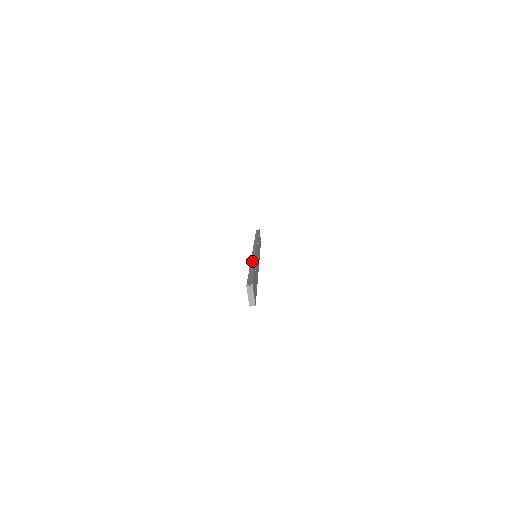
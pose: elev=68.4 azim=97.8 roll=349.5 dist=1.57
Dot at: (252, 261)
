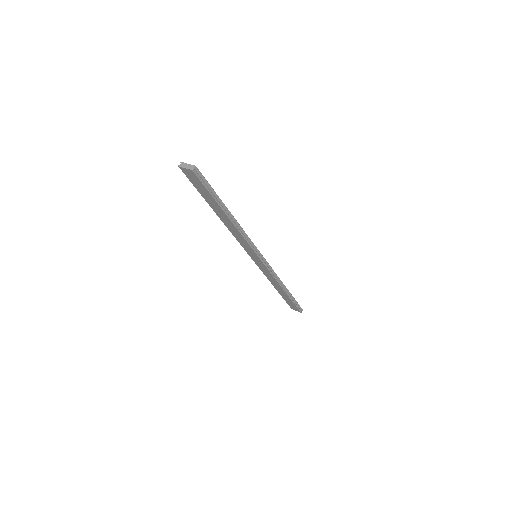
Dot at: (223, 222)
